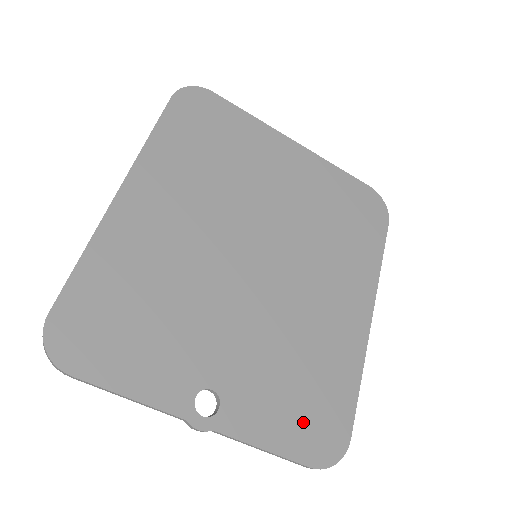
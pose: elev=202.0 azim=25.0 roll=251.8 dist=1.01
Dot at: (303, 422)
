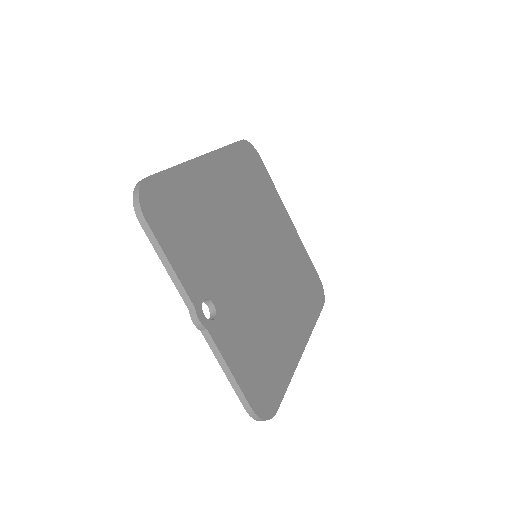
Dot at: (255, 374)
